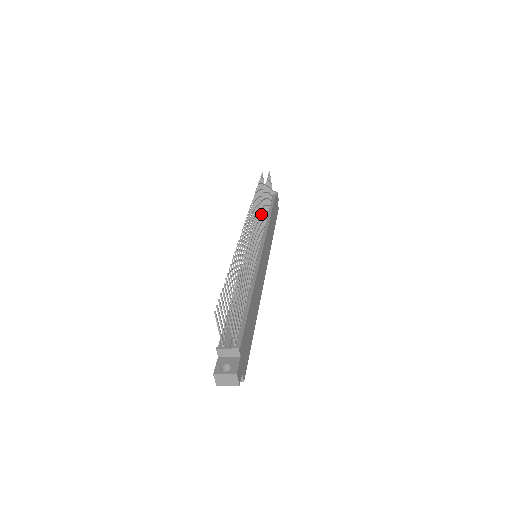
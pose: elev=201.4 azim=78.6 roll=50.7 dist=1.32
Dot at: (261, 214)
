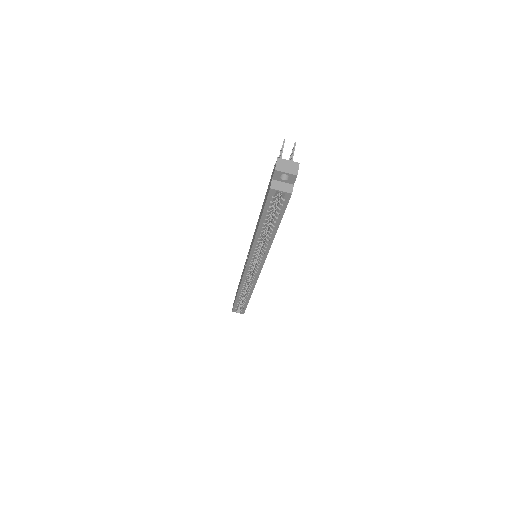
Dot at: occluded
